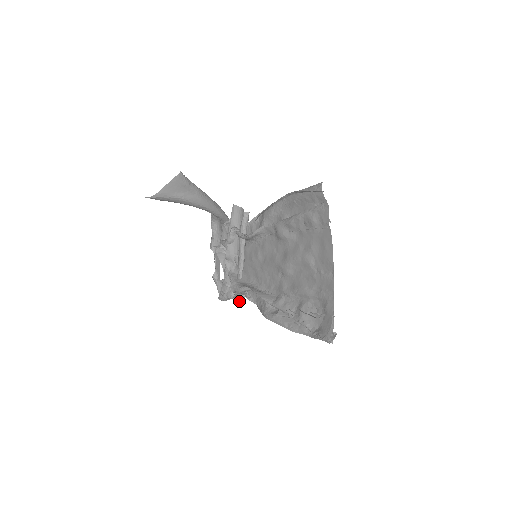
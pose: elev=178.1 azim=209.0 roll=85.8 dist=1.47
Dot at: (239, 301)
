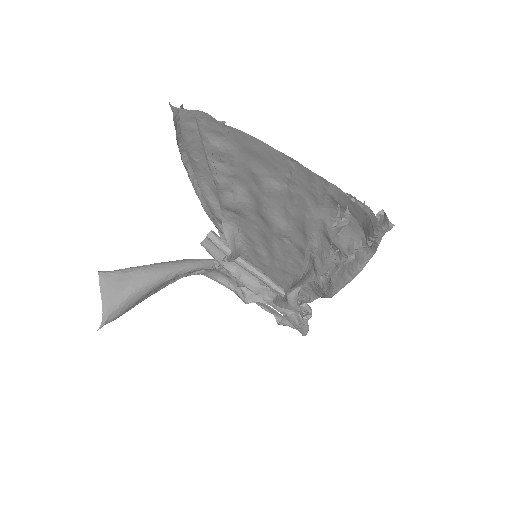
Dot at: (310, 314)
